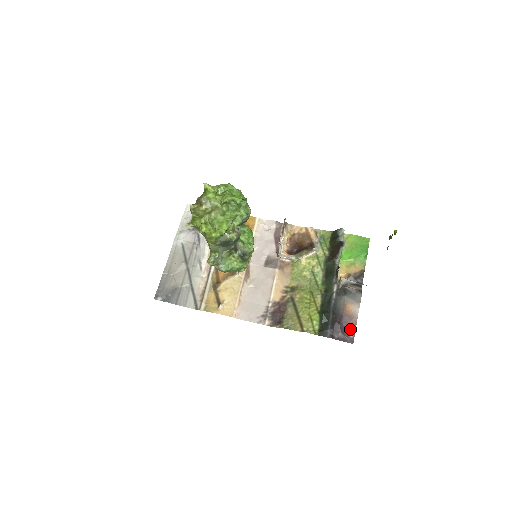
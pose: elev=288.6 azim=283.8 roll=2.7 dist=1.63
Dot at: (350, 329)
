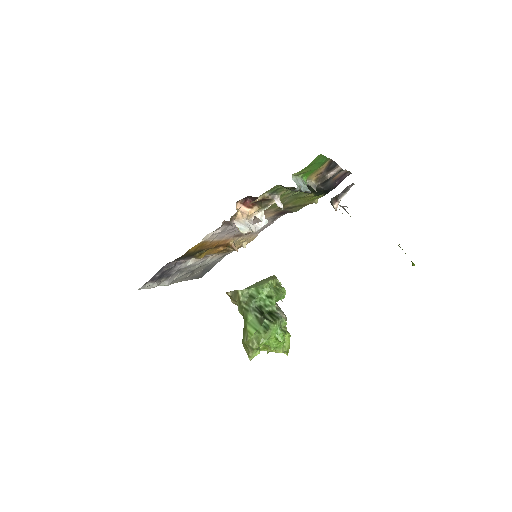
Dot at: (344, 175)
